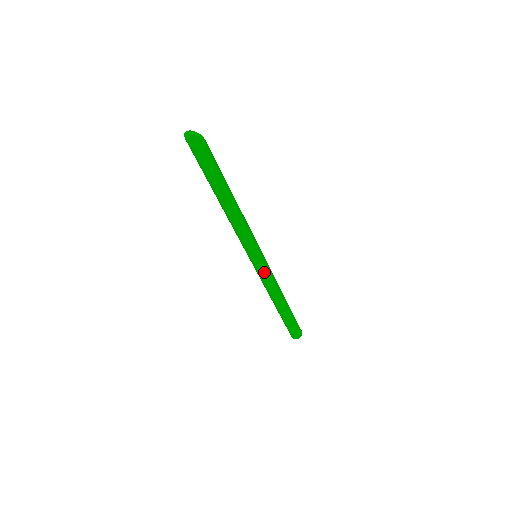
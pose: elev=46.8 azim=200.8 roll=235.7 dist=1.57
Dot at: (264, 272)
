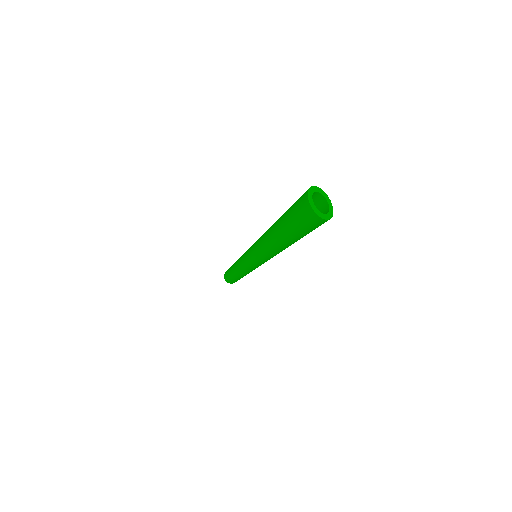
Dot at: occluded
